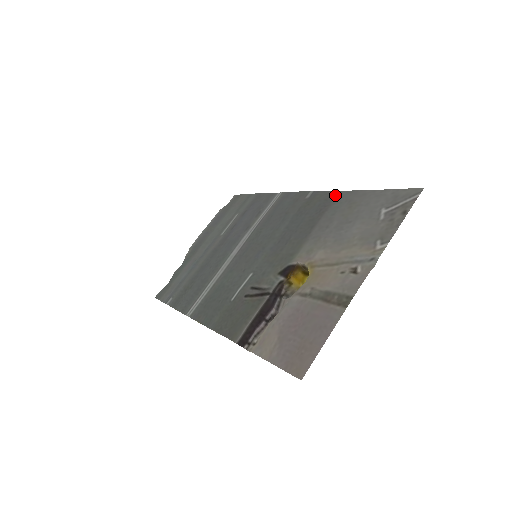
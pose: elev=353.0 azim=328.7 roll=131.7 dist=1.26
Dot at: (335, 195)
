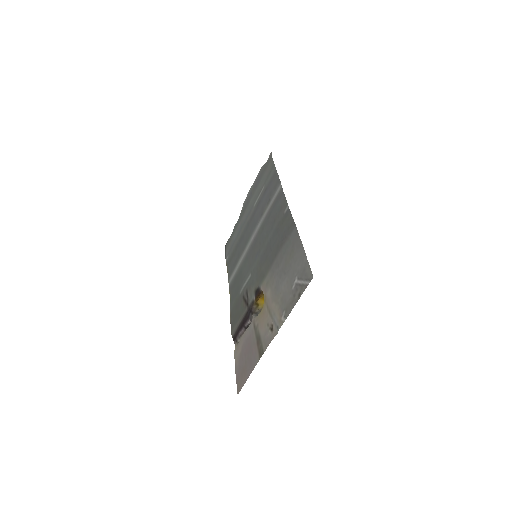
Dot at: (292, 228)
